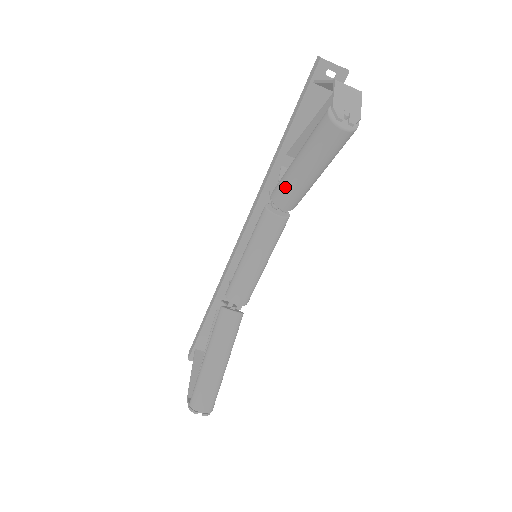
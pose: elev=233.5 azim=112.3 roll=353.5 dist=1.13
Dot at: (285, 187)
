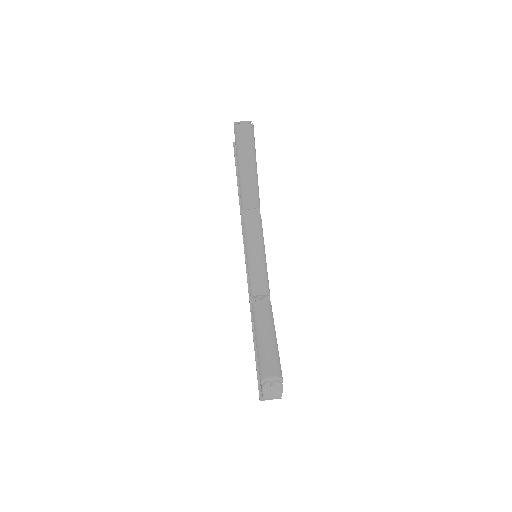
Dot at: (242, 189)
